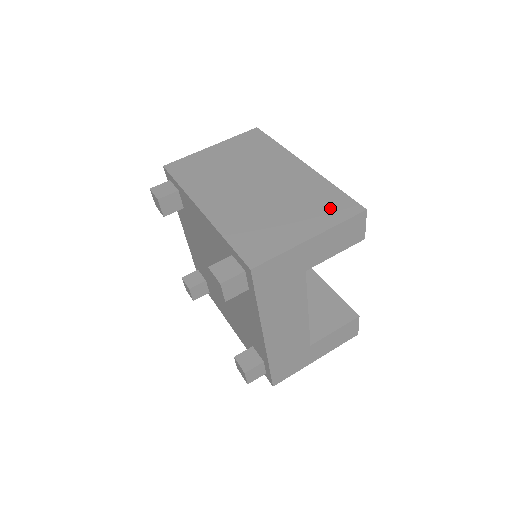
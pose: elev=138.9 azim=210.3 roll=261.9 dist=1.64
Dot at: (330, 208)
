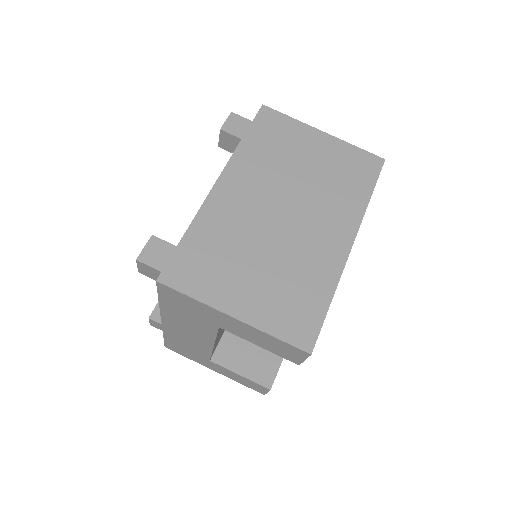
Dot at: (291, 313)
